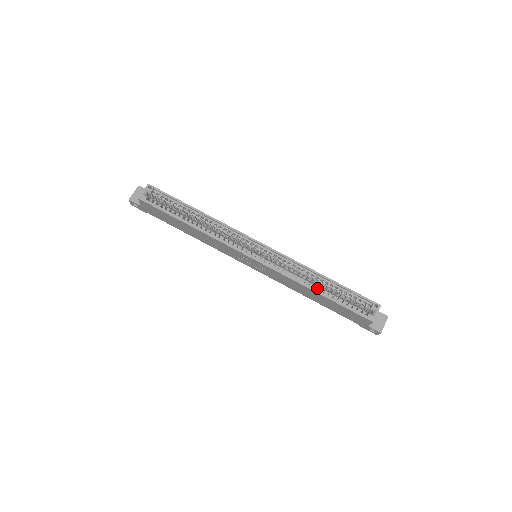
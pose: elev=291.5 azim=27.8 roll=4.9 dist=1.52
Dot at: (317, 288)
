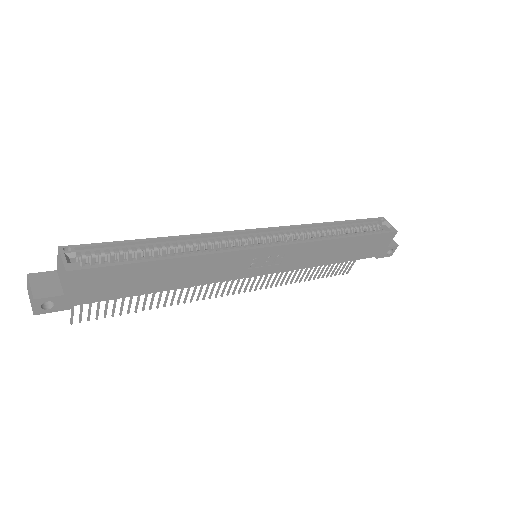
Dot at: occluded
